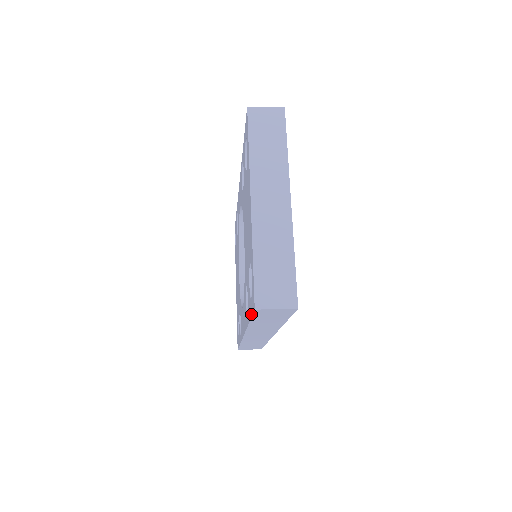
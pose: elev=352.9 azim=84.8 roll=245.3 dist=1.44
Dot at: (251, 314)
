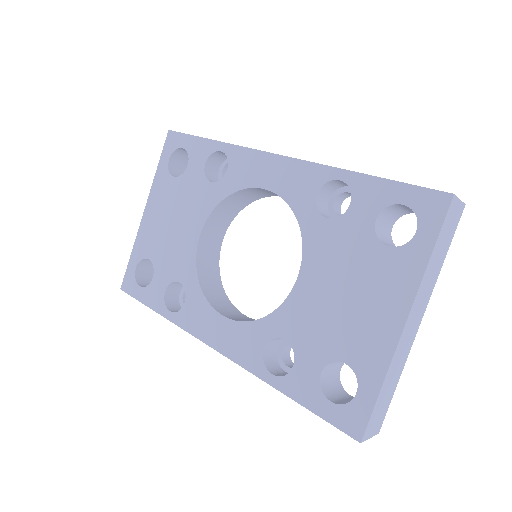
Dot at: (322, 415)
